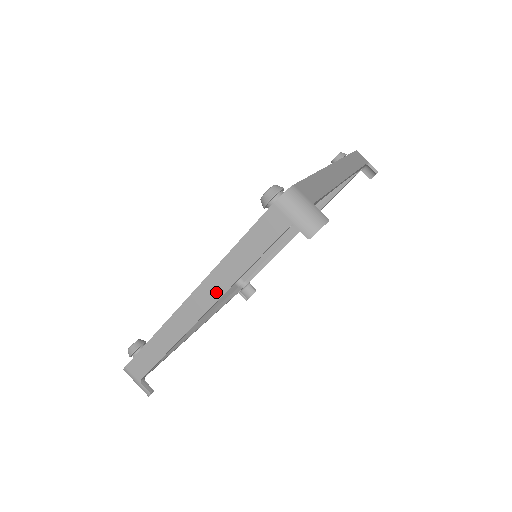
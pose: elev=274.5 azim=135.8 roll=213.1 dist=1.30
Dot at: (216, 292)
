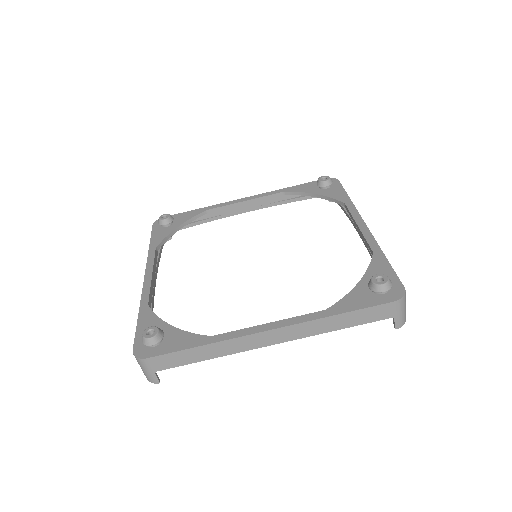
Dot at: occluded
